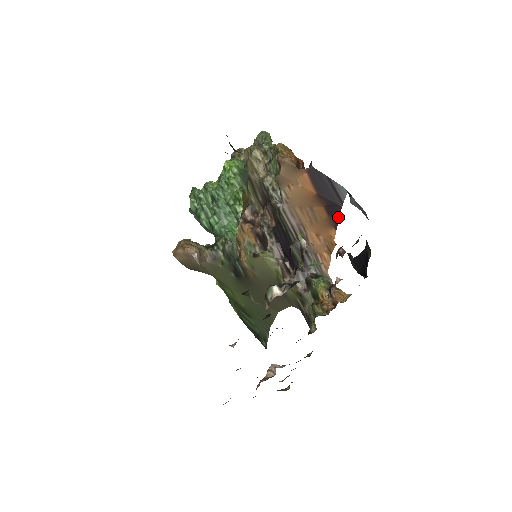
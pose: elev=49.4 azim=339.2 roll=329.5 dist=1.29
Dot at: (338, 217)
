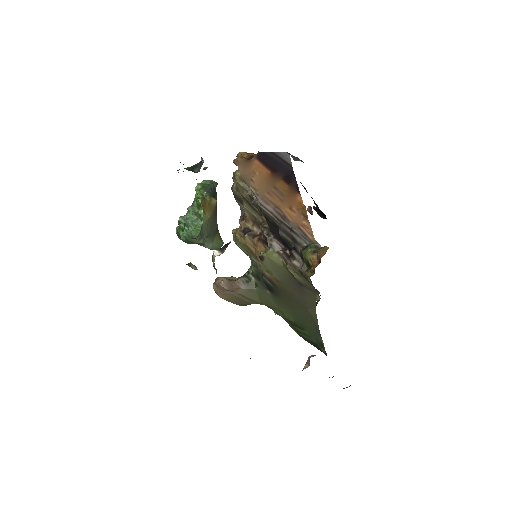
Dot at: (295, 181)
